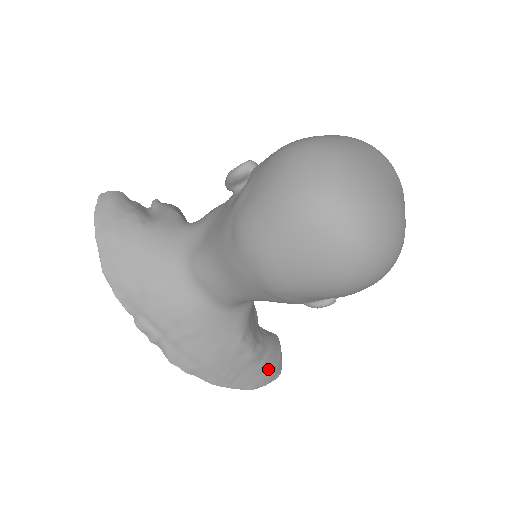
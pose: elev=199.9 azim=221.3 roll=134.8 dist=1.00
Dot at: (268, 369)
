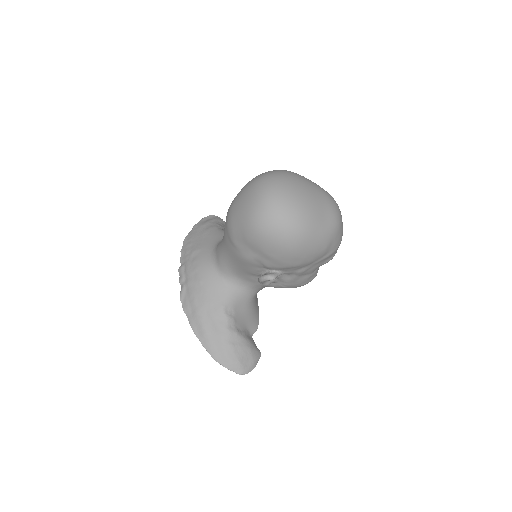
Dot at: (234, 355)
